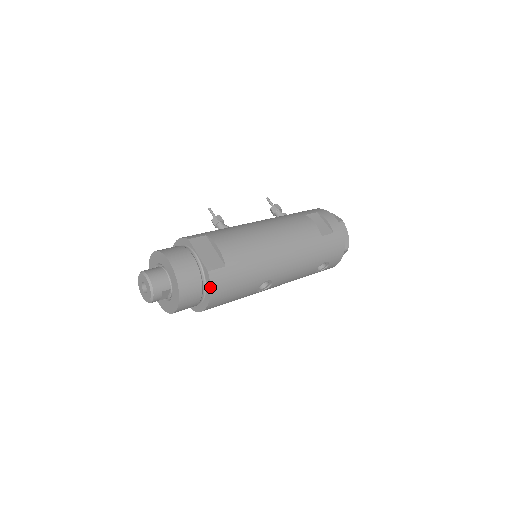
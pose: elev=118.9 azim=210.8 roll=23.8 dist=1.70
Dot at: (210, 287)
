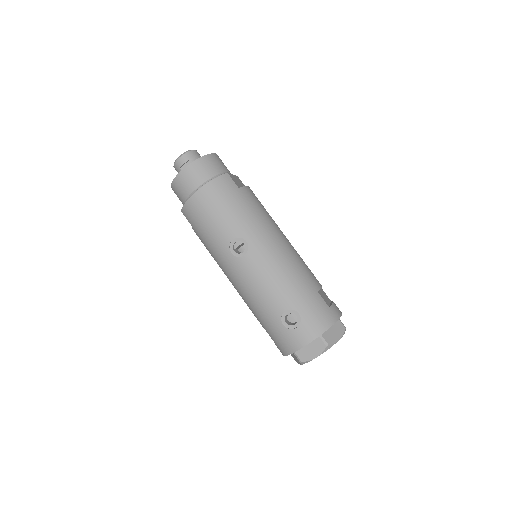
Dot at: (216, 178)
